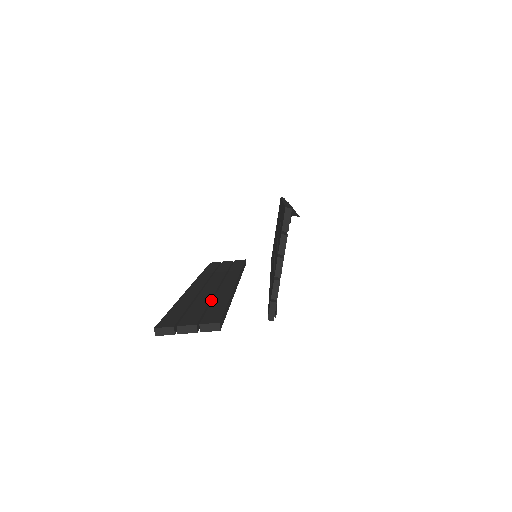
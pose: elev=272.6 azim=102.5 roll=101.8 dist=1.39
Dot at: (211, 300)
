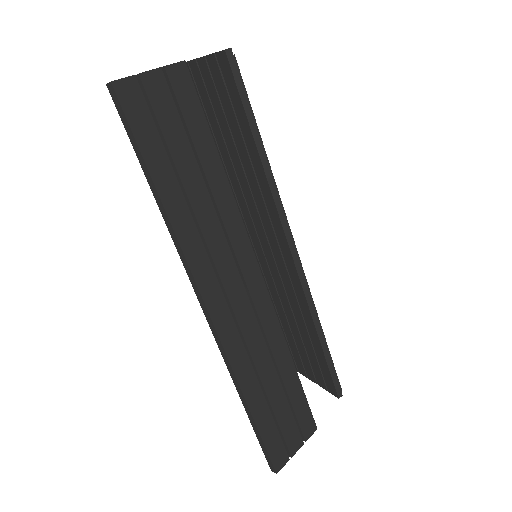
Dot at: (204, 194)
